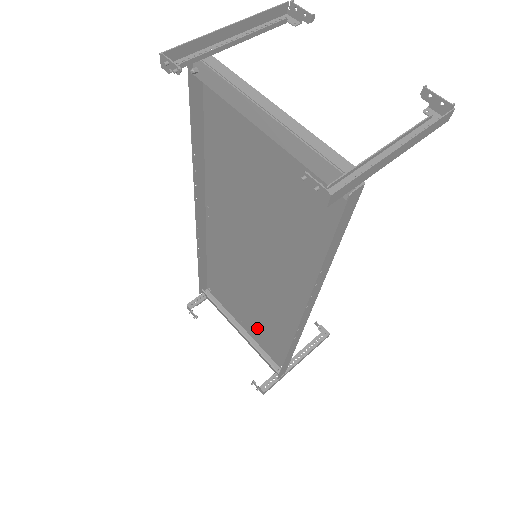
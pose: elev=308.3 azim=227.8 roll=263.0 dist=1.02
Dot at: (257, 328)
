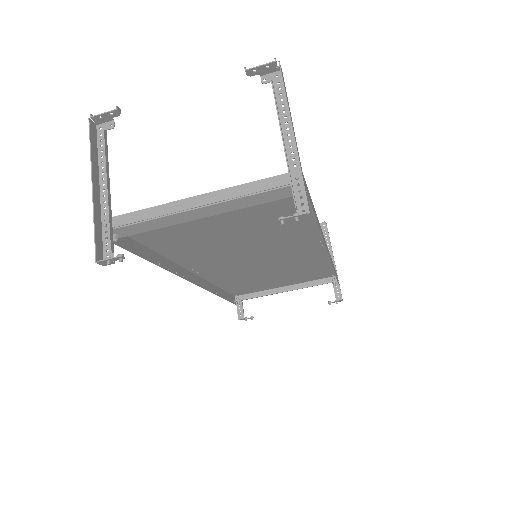
Dot at: (294, 278)
